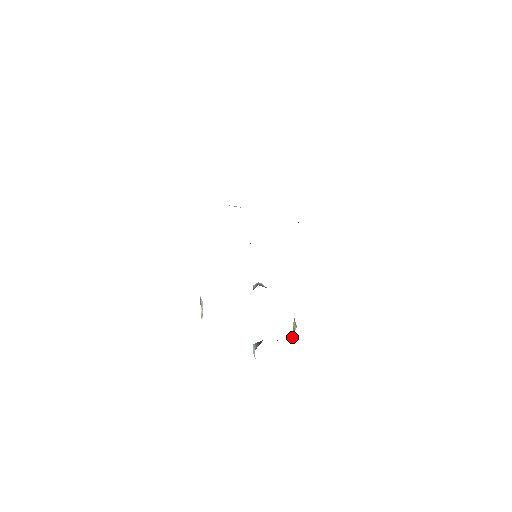
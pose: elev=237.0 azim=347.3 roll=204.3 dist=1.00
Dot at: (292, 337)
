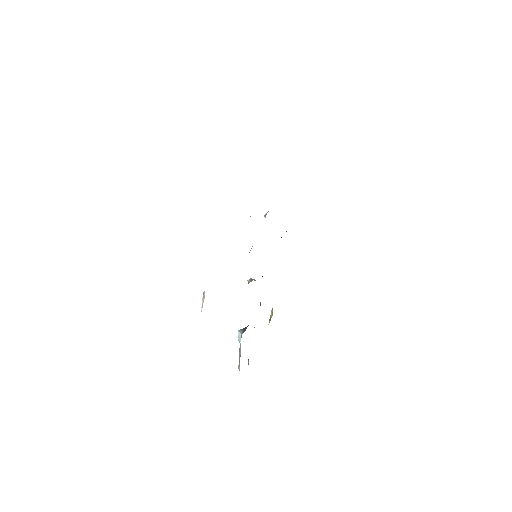
Dot at: occluded
